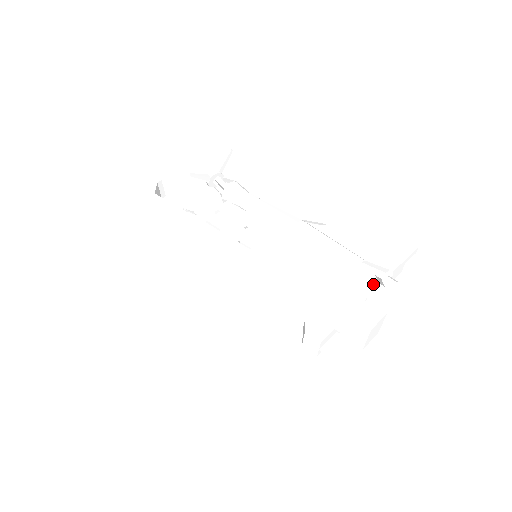
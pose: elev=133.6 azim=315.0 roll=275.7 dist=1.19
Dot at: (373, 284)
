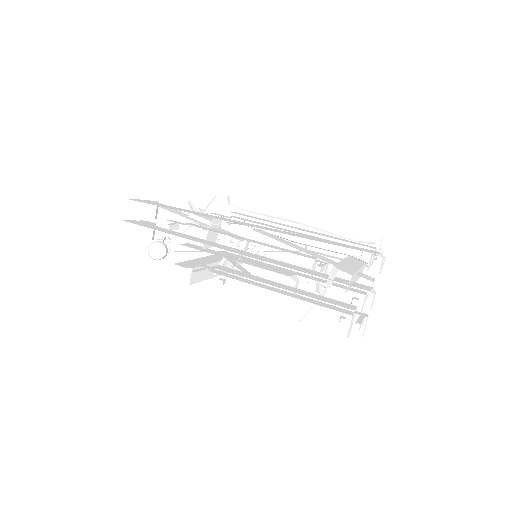
Dot at: (373, 247)
